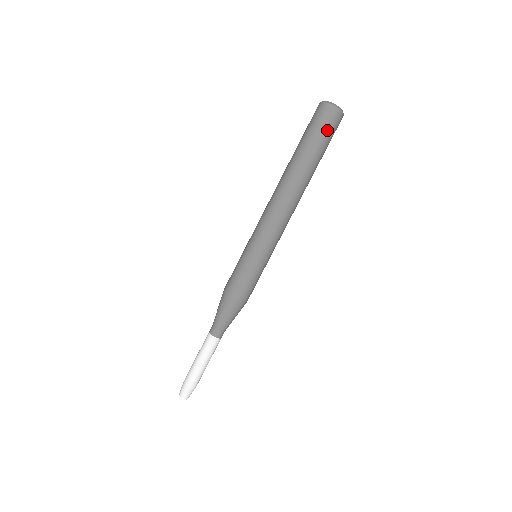
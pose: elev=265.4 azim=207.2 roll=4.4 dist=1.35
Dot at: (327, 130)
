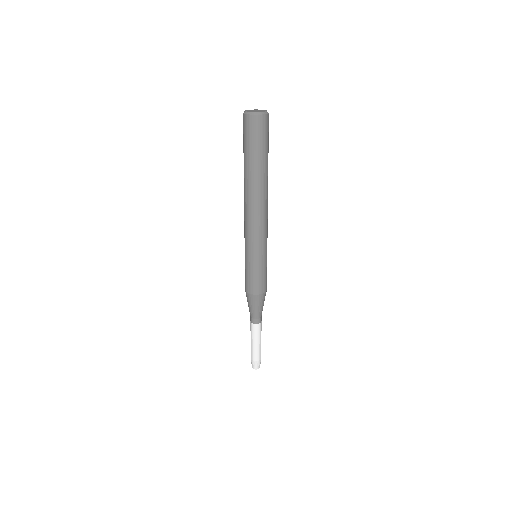
Dot at: (265, 137)
